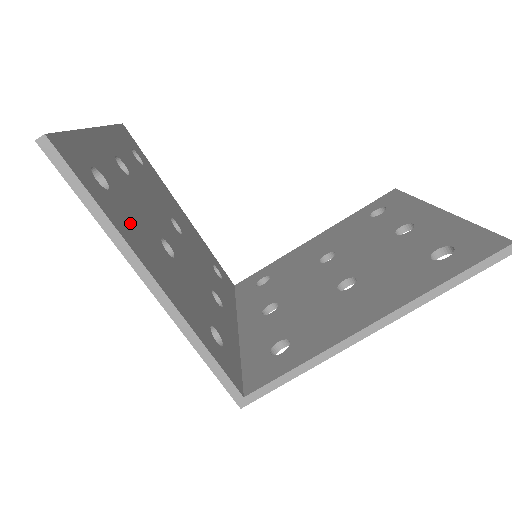
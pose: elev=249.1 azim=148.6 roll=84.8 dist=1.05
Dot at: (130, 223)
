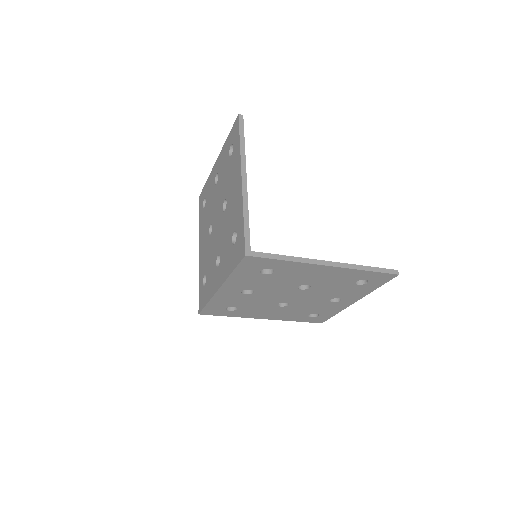
Dot at: occluded
